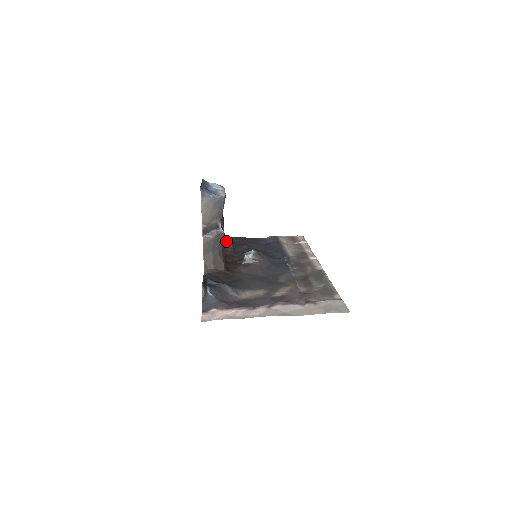
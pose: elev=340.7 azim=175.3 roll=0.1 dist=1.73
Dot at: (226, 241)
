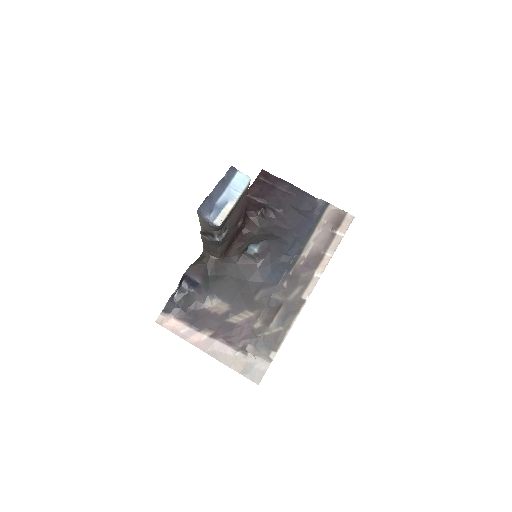
Dot at: (274, 187)
